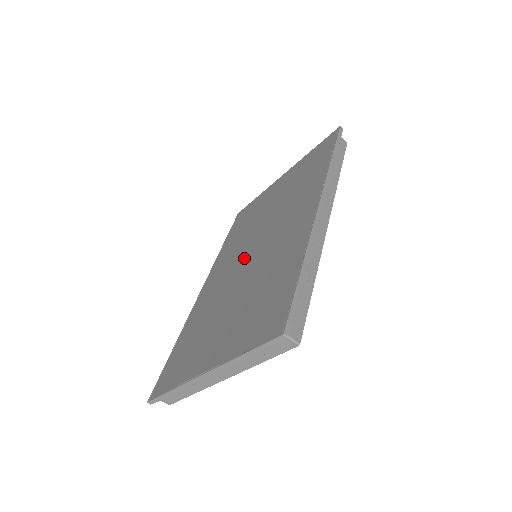
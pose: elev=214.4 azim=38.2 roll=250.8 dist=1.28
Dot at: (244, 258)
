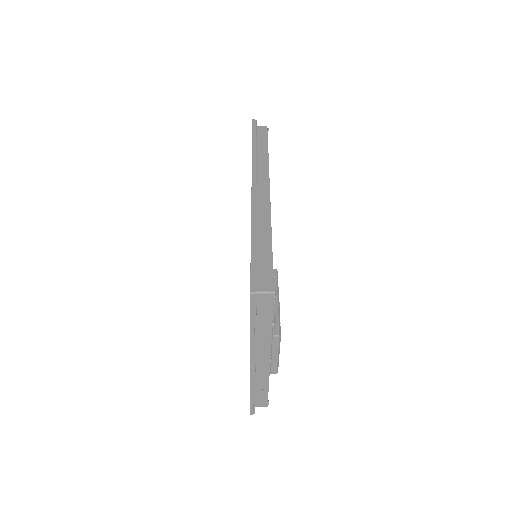
Dot at: occluded
